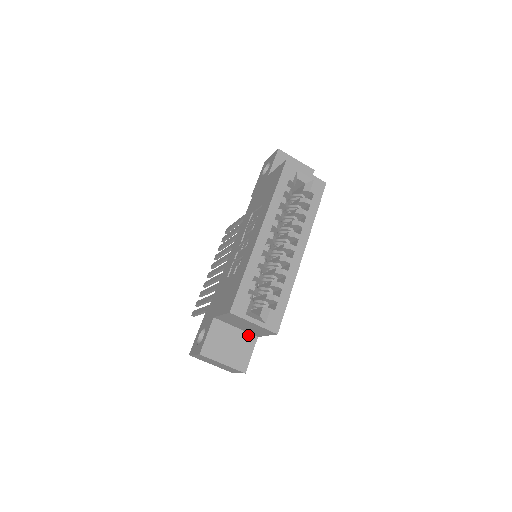
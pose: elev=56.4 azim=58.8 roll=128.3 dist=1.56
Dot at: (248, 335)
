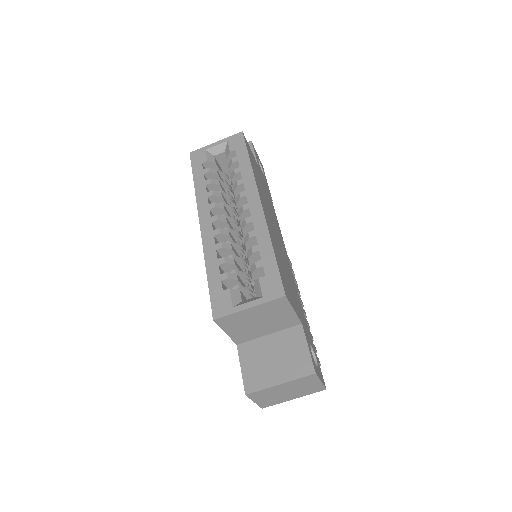
Dot at: (288, 331)
